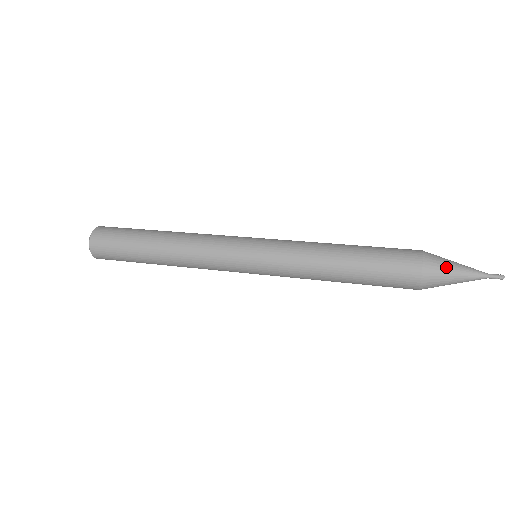
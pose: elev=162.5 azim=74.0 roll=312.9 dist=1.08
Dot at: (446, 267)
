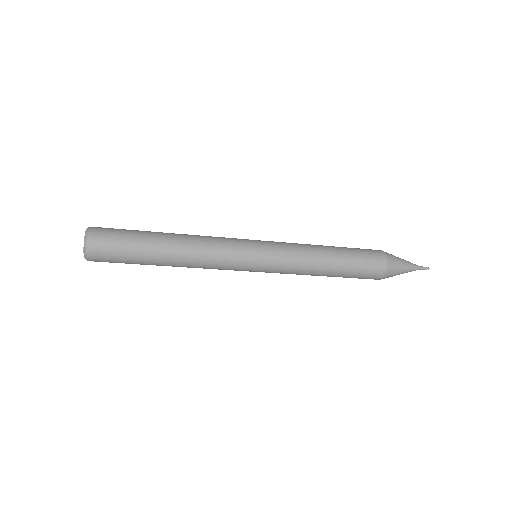
Dot at: occluded
